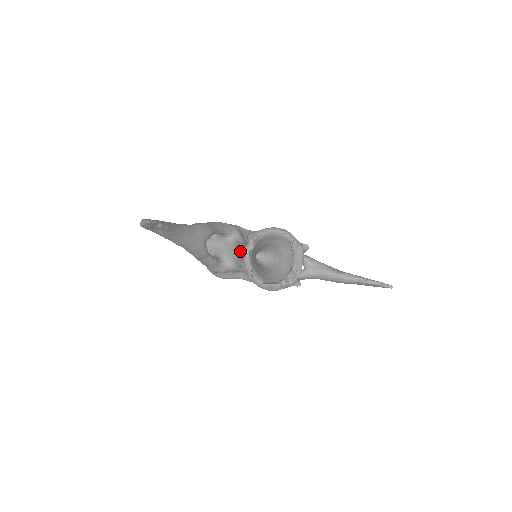
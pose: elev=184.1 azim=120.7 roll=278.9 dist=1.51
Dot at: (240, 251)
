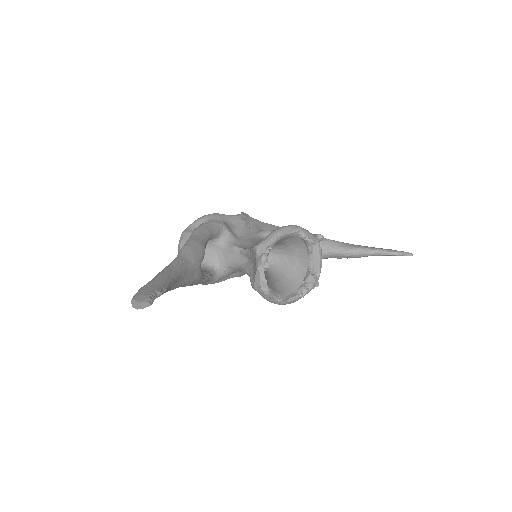
Dot at: (238, 257)
